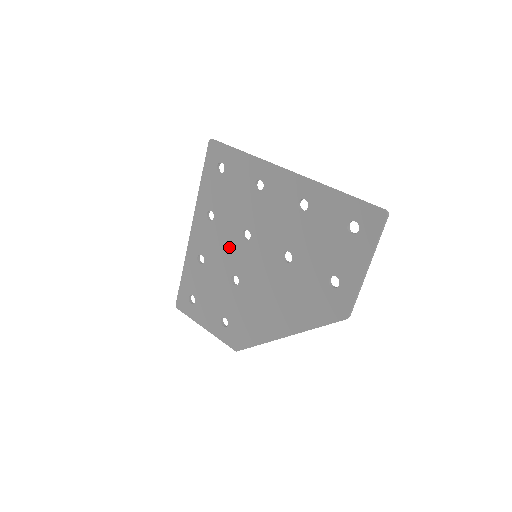
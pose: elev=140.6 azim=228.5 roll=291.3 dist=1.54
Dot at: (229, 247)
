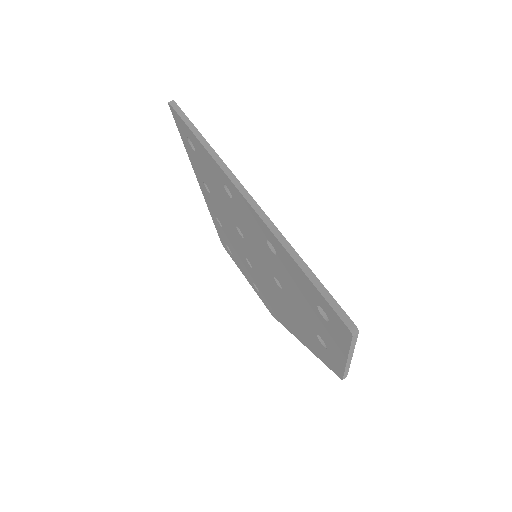
Dot at: (232, 231)
